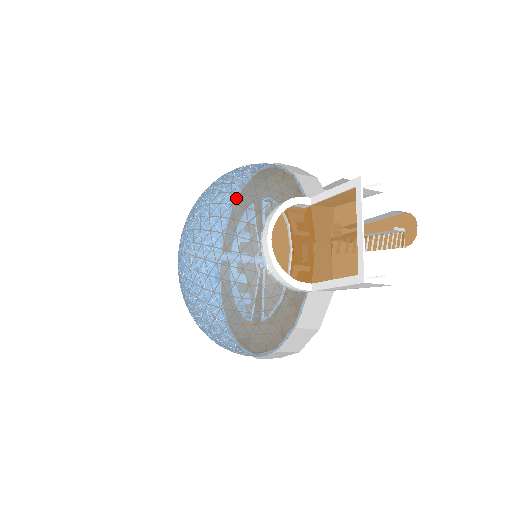
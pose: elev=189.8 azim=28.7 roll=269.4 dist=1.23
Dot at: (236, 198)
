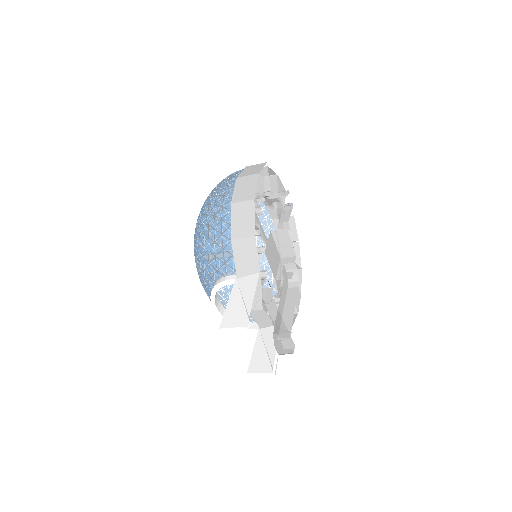
Dot at: (197, 260)
